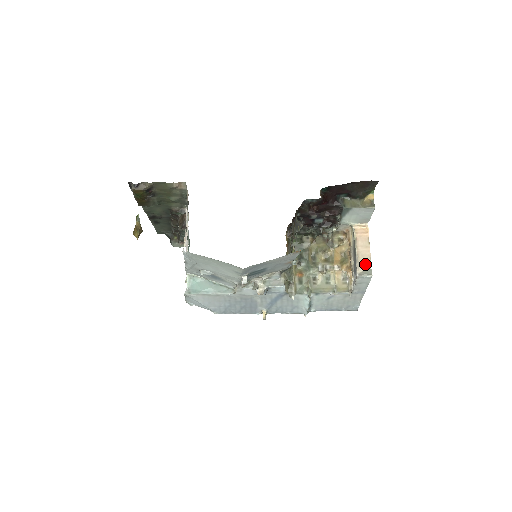
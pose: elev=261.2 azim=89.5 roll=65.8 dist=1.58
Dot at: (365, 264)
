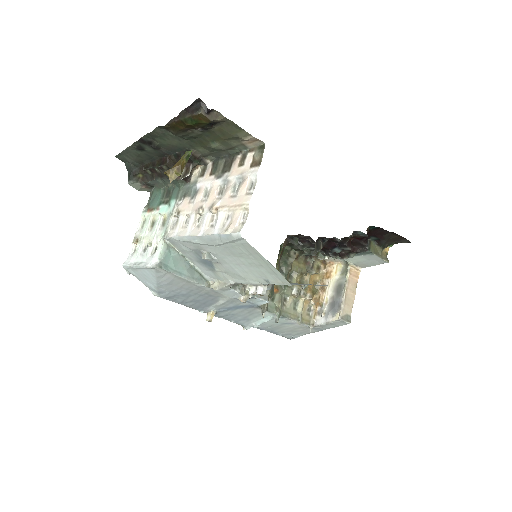
Dot at: (348, 309)
